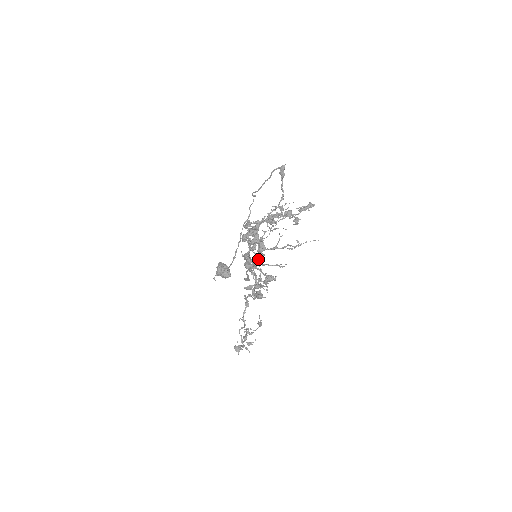
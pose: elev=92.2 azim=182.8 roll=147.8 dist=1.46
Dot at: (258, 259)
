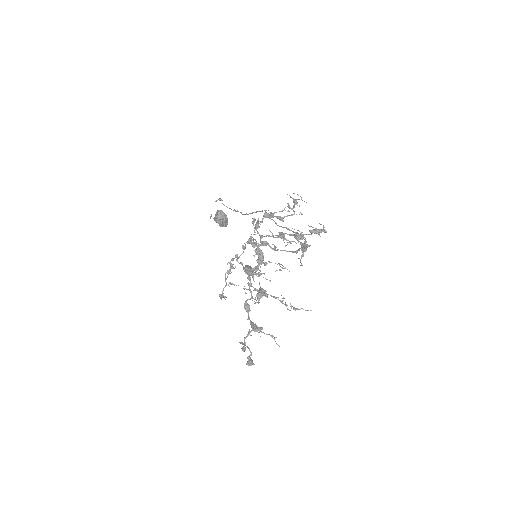
Dot at: (257, 330)
